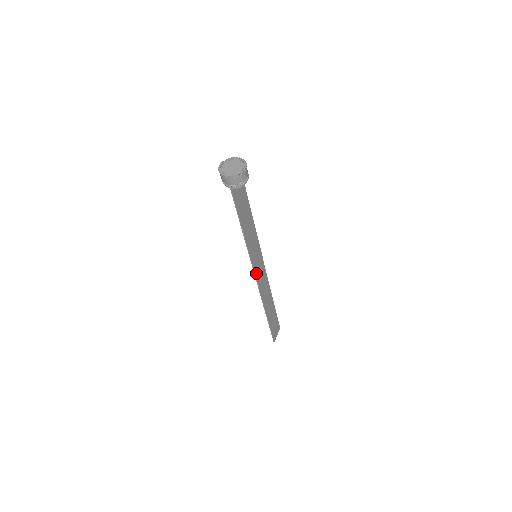
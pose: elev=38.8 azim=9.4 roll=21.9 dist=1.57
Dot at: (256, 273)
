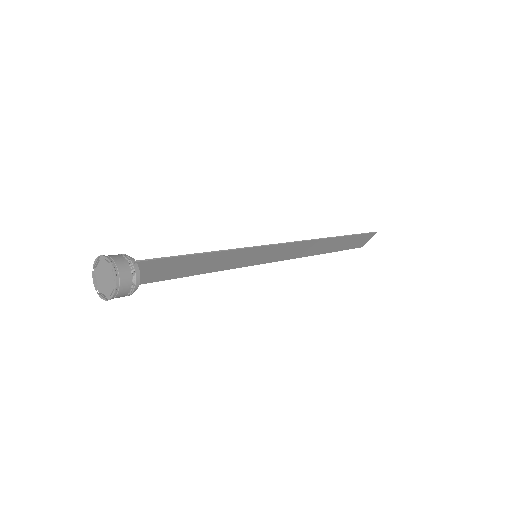
Dot at: (267, 260)
